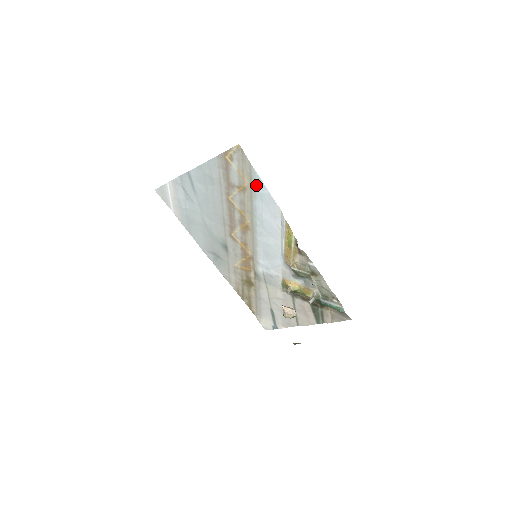
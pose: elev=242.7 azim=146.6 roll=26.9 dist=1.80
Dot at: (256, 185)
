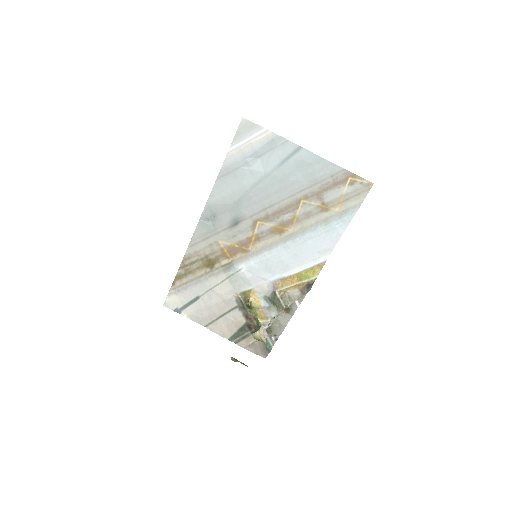
Dot at: (341, 219)
